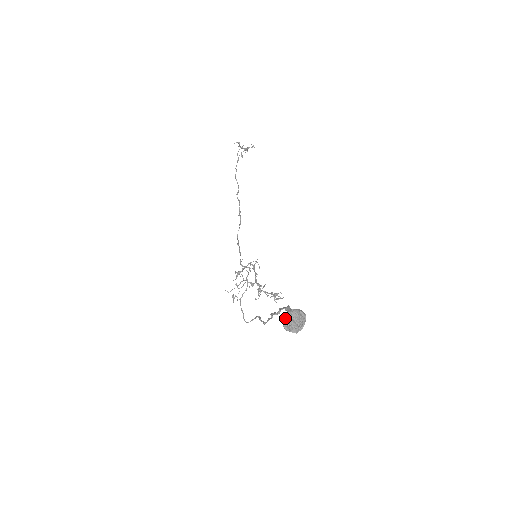
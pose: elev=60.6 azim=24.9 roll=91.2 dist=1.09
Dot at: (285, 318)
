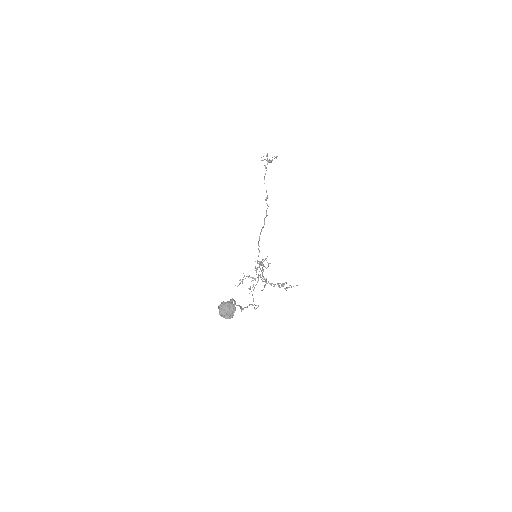
Dot at: (219, 309)
